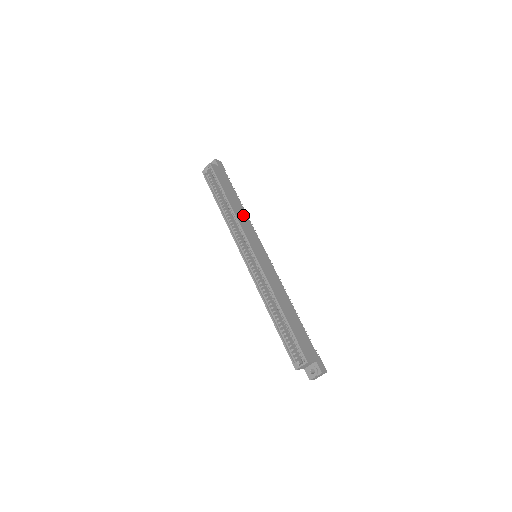
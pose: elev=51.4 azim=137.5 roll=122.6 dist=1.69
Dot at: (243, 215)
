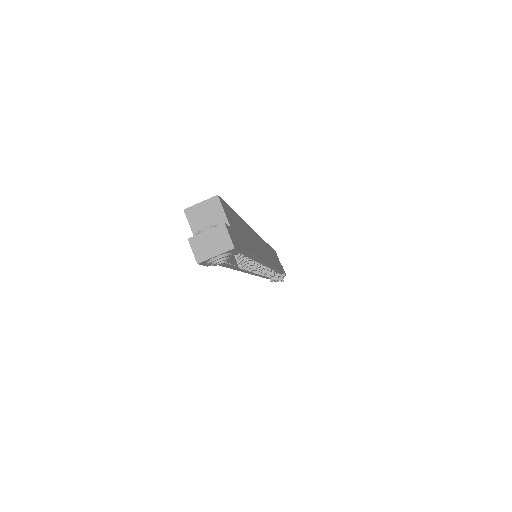
Dot at: (274, 260)
